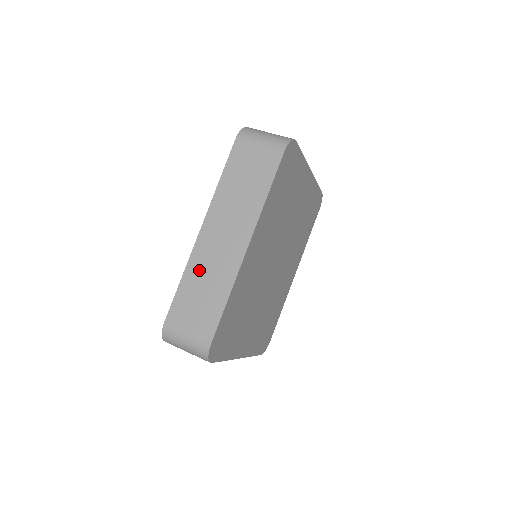
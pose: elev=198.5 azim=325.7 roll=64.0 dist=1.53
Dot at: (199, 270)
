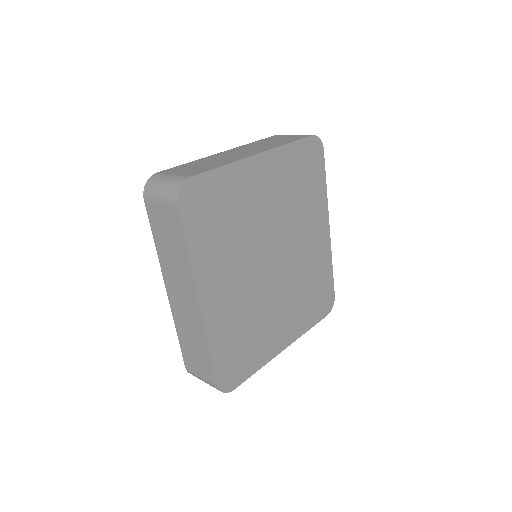
Dot at: (182, 326)
